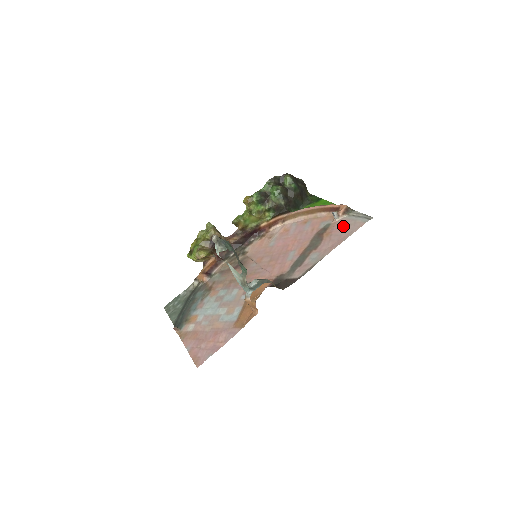
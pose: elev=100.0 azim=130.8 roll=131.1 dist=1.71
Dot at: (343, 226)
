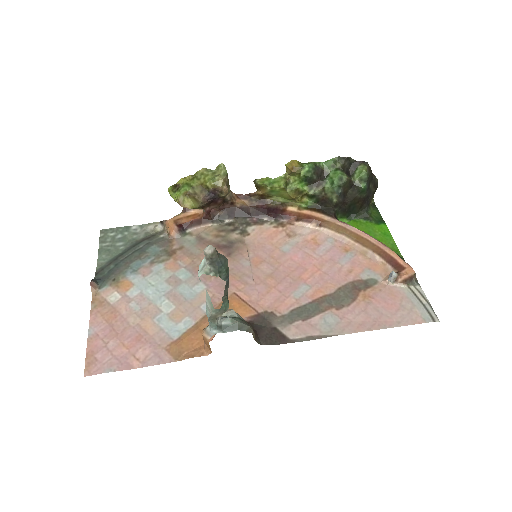
Dot at: (393, 301)
